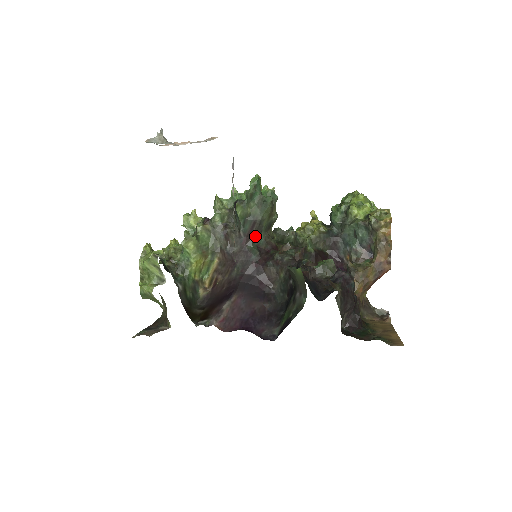
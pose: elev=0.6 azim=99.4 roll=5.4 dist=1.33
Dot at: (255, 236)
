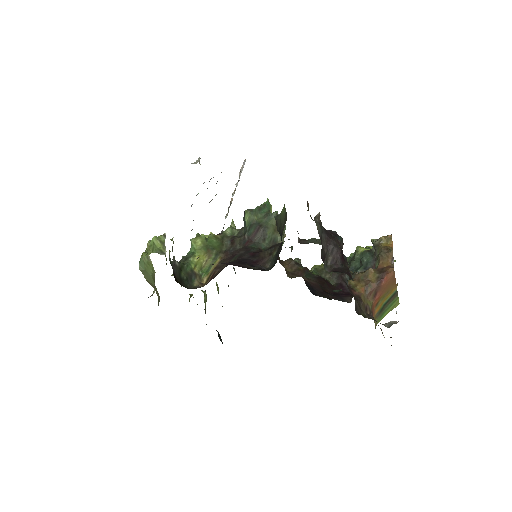
Dot at: (258, 241)
